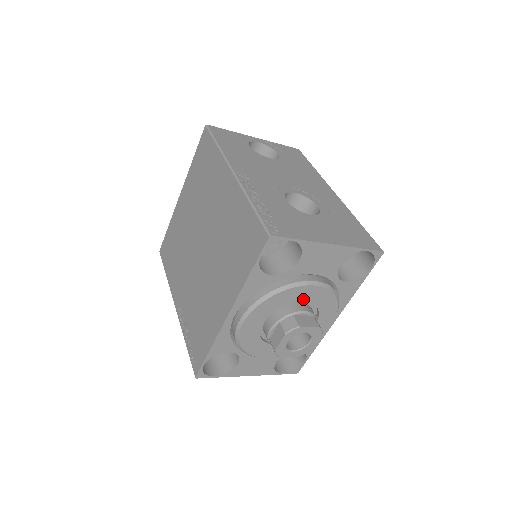
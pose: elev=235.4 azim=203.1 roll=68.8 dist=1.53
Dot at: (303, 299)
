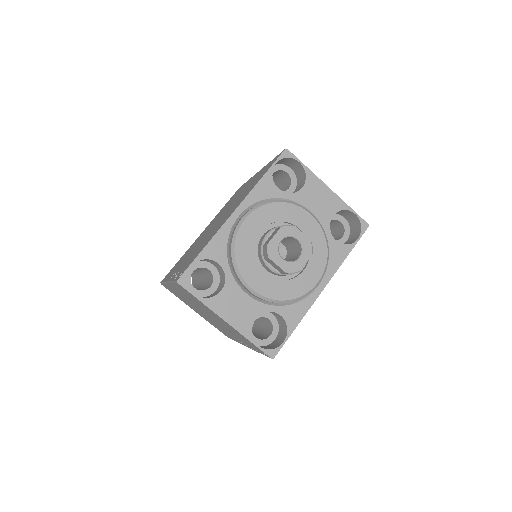
Dot at: (299, 225)
